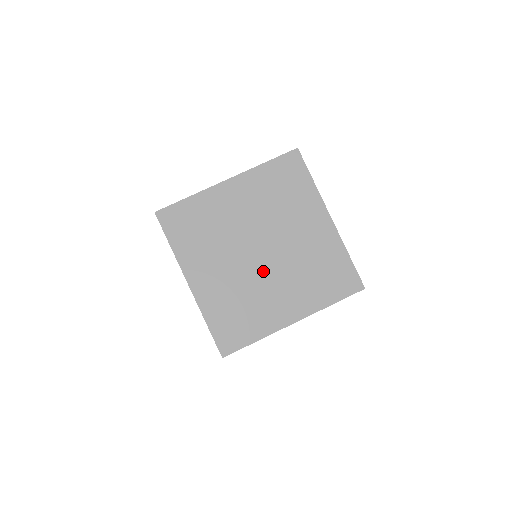
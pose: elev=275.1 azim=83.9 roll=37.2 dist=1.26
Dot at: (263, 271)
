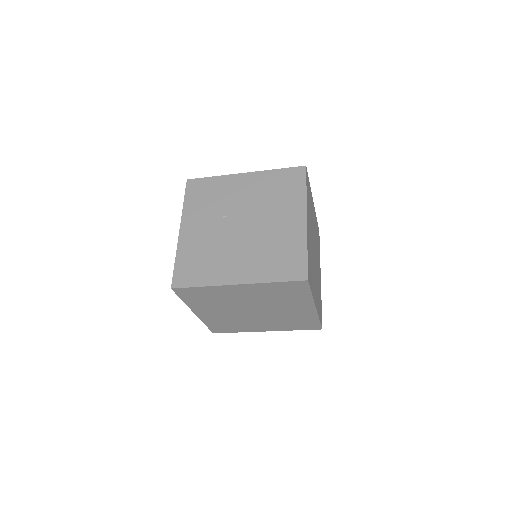
Dot at: (252, 317)
